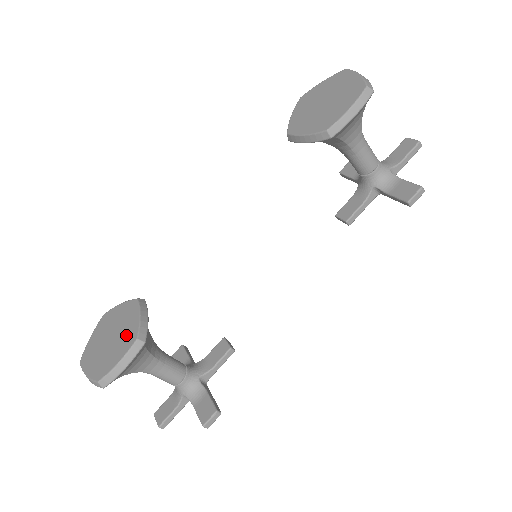
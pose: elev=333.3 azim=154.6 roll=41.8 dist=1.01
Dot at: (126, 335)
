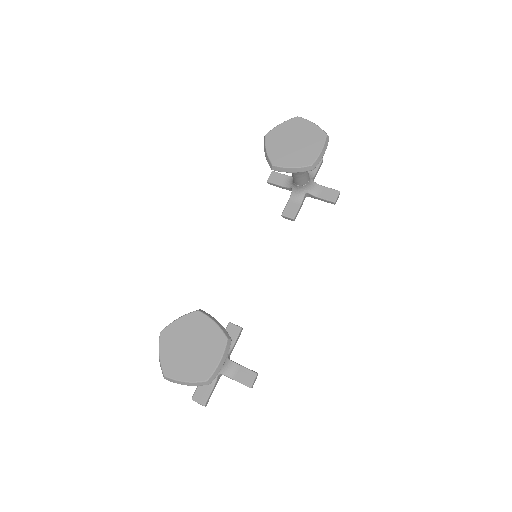
Dot at: (211, 340)
